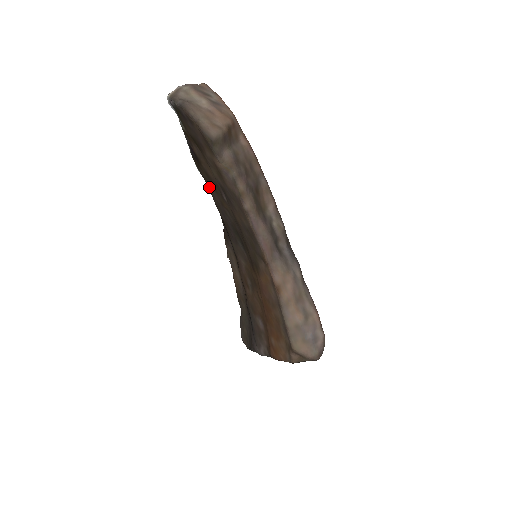
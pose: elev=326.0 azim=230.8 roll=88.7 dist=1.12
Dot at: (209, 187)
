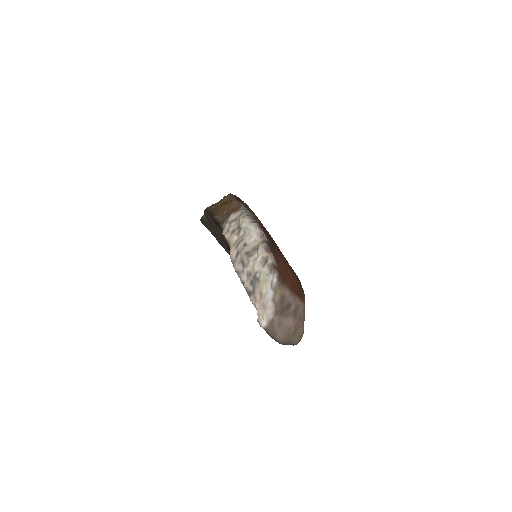
Dot at: occluded
